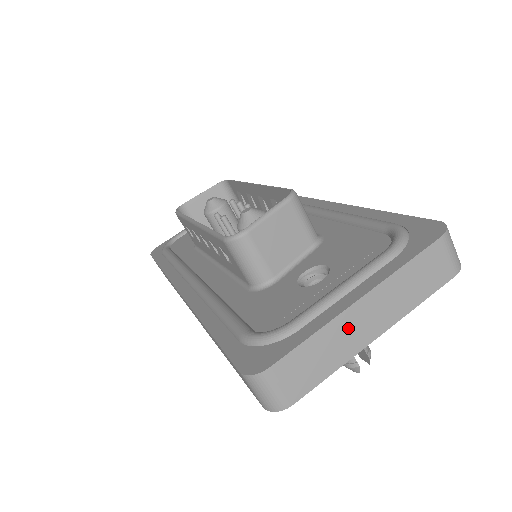
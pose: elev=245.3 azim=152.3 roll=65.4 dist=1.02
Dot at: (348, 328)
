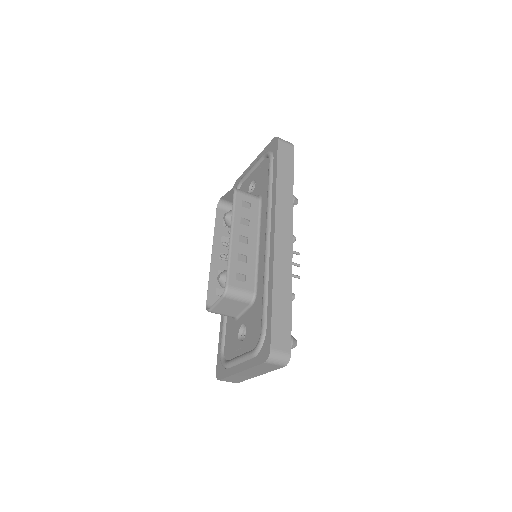
Dot at: (242, 375)
